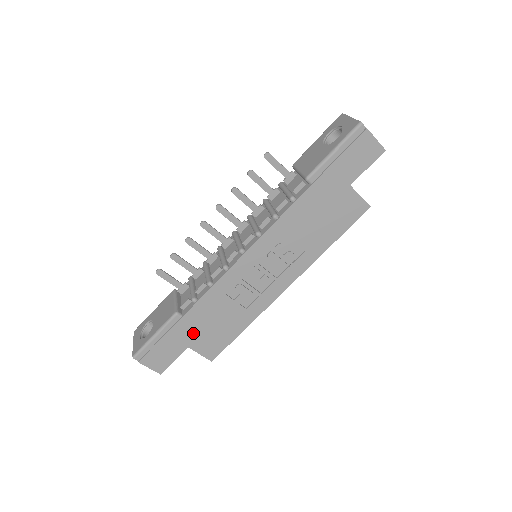
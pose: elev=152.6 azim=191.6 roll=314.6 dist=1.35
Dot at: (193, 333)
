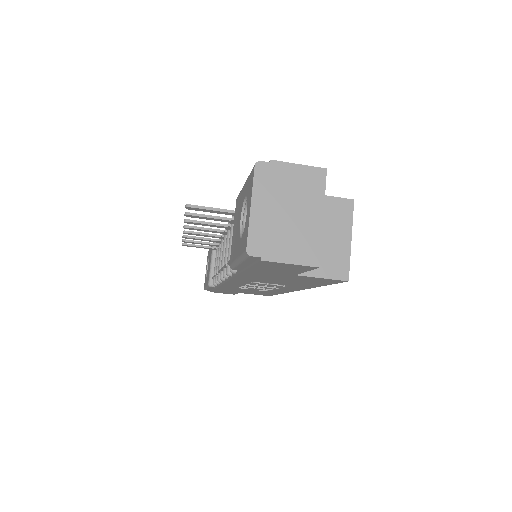
Dot at: (235, 291)
